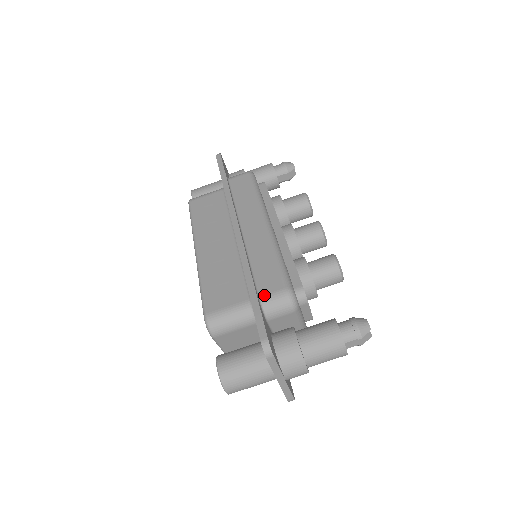
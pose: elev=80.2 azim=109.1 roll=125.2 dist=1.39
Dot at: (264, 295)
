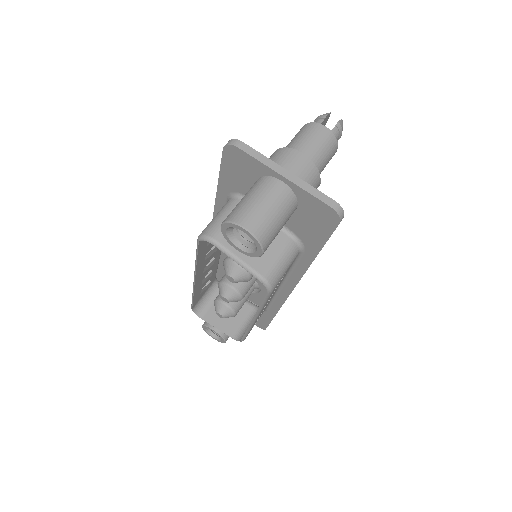
Dot at: occluded
